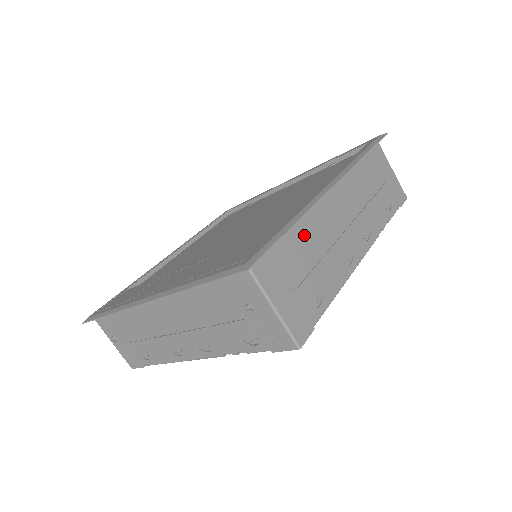
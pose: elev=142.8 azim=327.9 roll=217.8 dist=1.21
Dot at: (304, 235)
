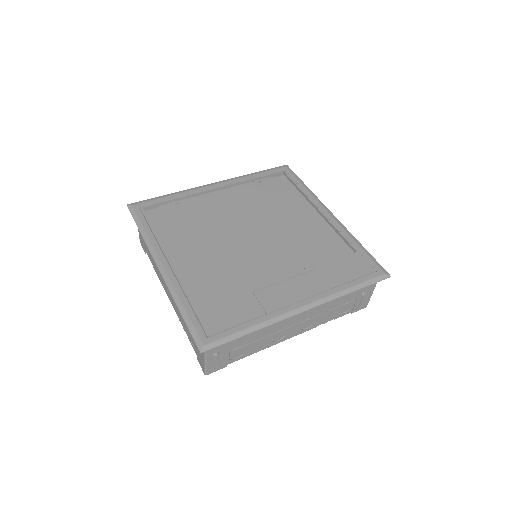
Dot at: occluded
